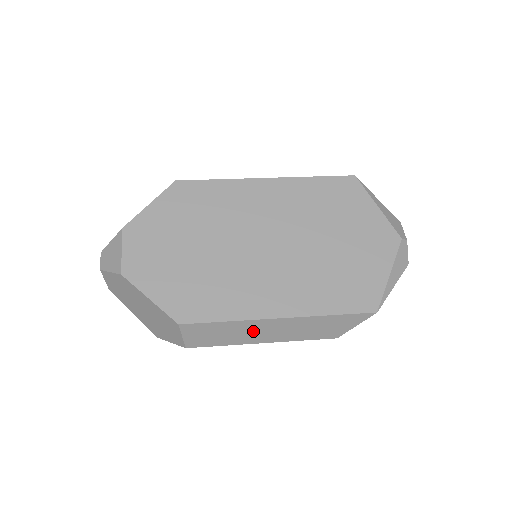
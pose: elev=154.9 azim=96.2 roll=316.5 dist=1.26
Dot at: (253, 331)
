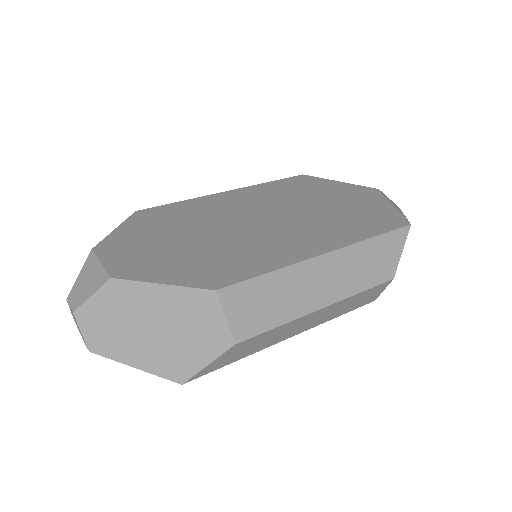
Dot at: (306, 285)
